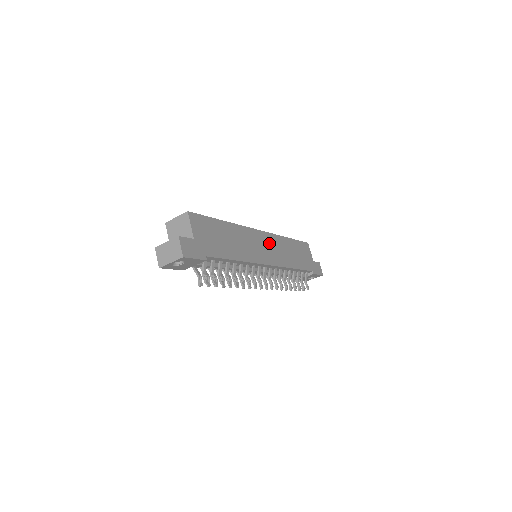
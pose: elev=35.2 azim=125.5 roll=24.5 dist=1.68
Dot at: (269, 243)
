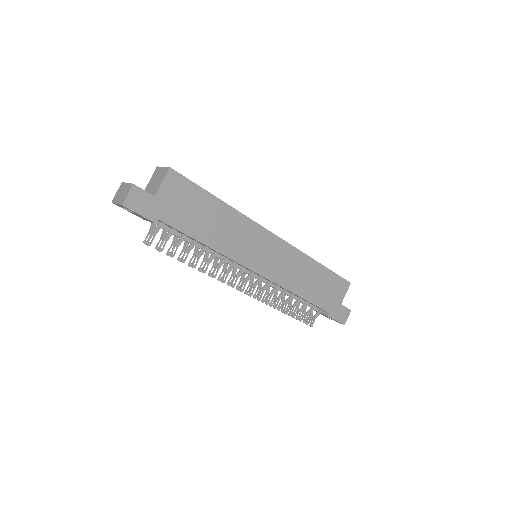
Dot at: (278, 253)
